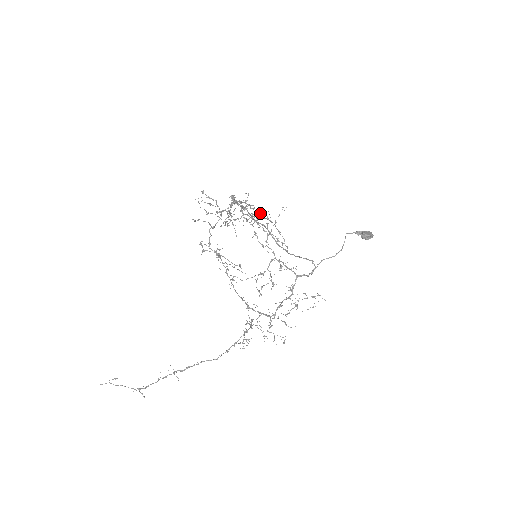
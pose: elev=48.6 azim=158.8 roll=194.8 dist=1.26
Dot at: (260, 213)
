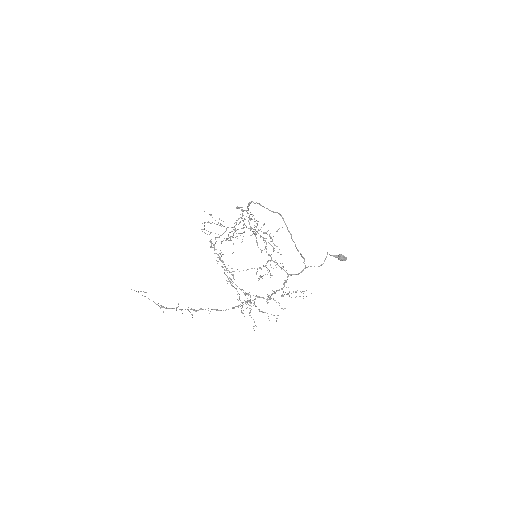
Dot at: (263, 225)
